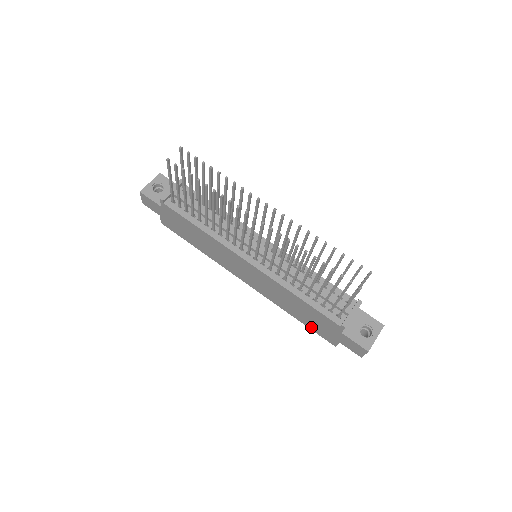
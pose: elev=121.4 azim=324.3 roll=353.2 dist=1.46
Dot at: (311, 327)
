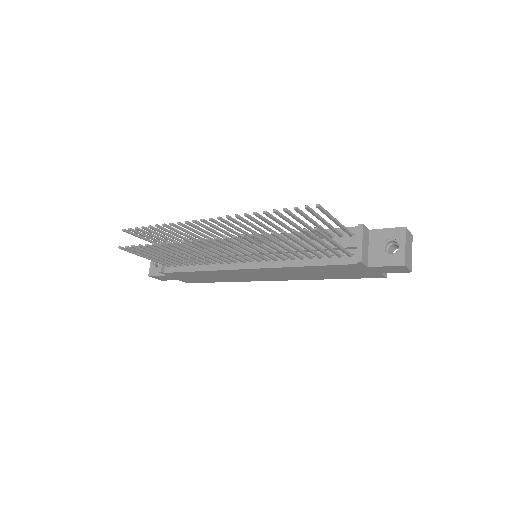
Dot at: (351, 277)
